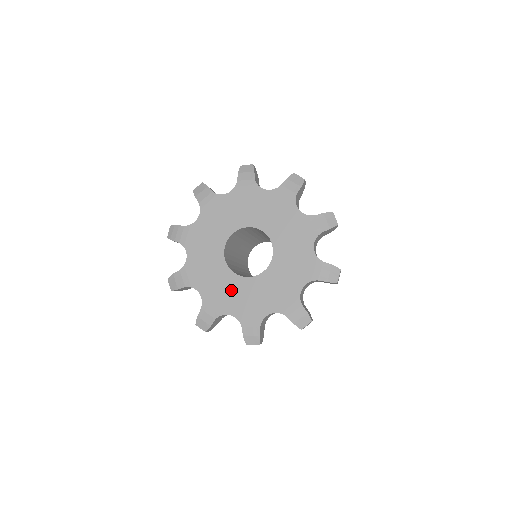
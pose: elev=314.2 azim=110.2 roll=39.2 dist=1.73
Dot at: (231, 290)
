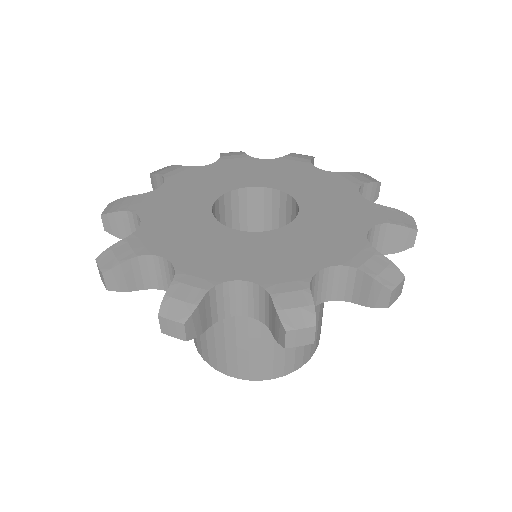
Dot at: (234, 249)
